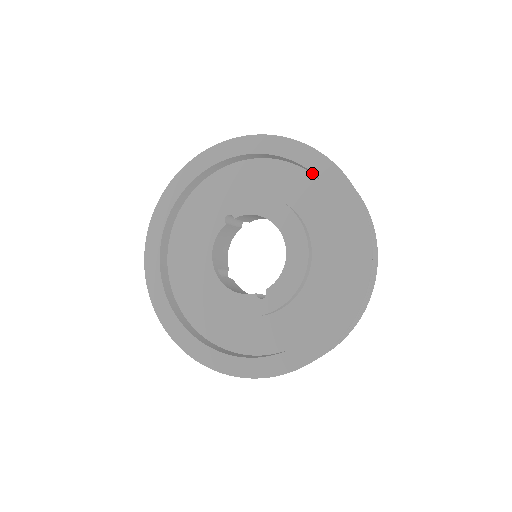
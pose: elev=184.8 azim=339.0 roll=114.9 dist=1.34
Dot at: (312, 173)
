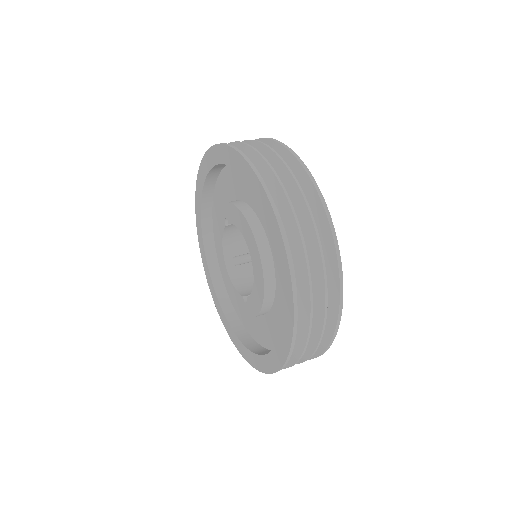
Dot at: occluded
